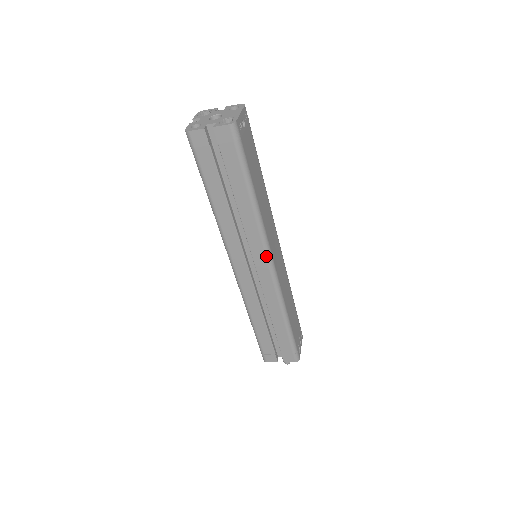
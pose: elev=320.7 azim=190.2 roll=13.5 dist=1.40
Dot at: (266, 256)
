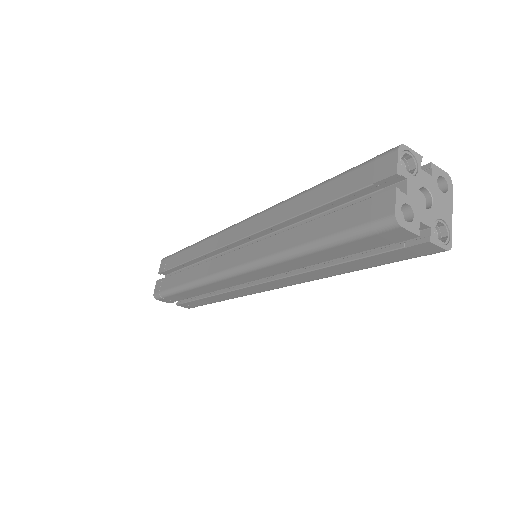
Dot at: occluded
